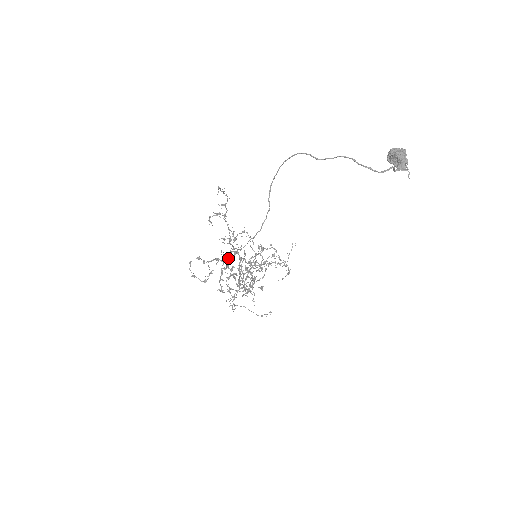
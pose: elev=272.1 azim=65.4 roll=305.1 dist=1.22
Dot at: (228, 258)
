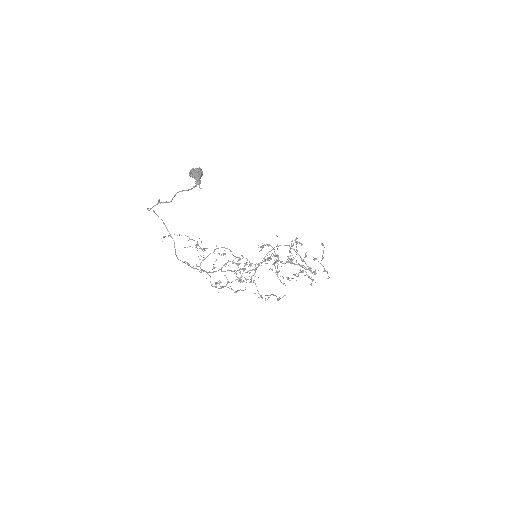
Dot at: (210, 272)
